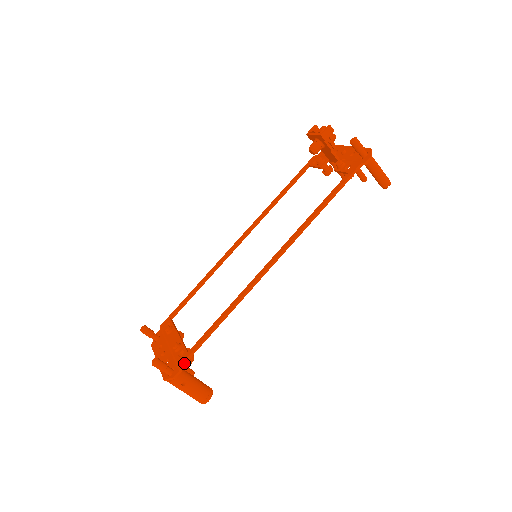
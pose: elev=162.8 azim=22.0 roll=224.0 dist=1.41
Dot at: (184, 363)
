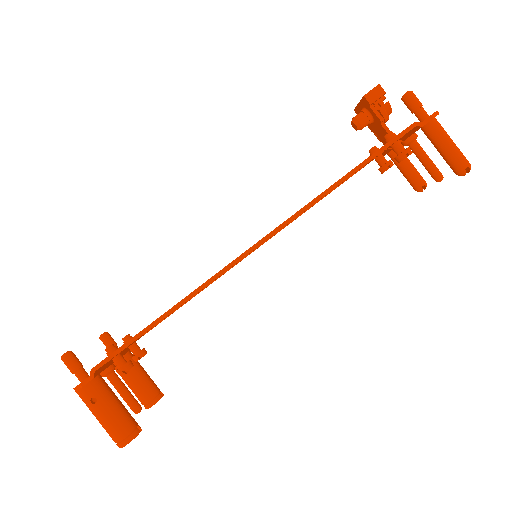
Dot at: (99, 366)
